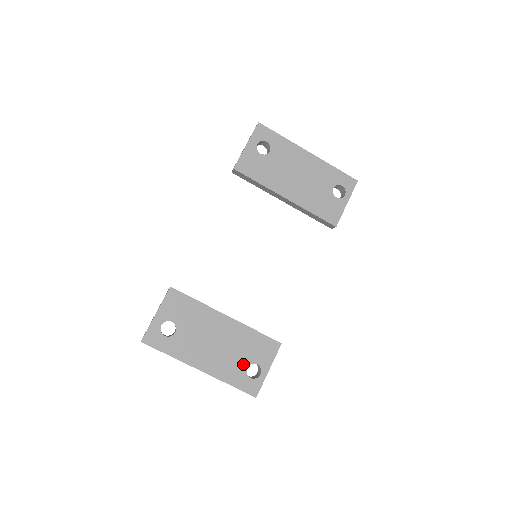
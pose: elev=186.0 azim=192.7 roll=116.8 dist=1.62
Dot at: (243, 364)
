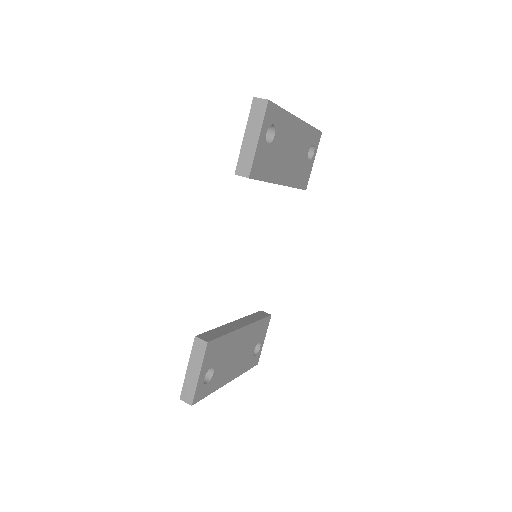
Dot at: (252, 351)
